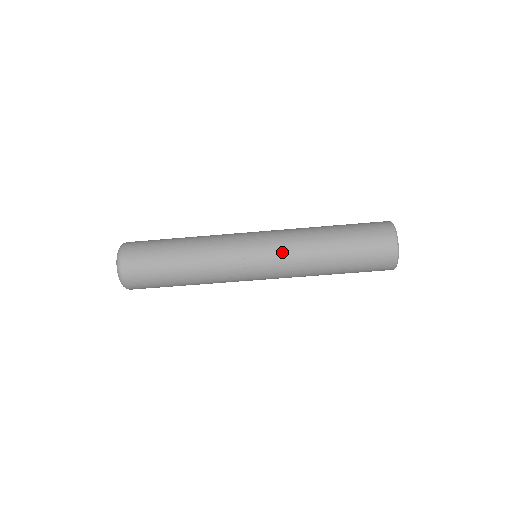
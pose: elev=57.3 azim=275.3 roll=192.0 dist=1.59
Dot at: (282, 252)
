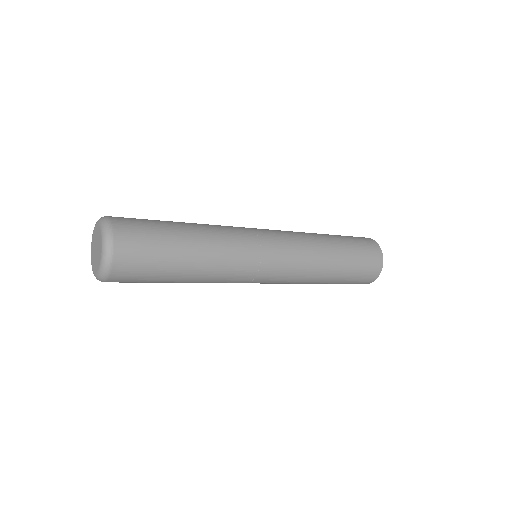
Dot at: occluded
